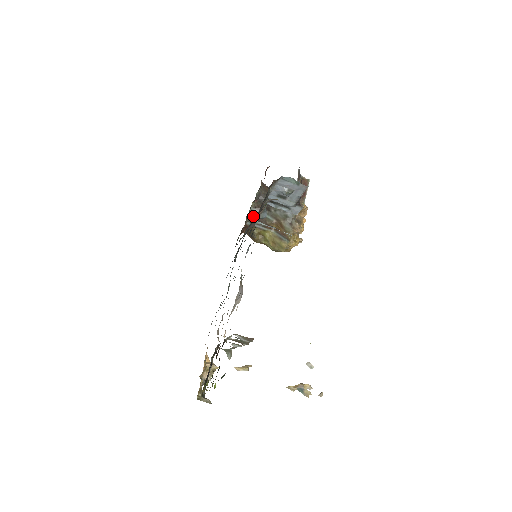
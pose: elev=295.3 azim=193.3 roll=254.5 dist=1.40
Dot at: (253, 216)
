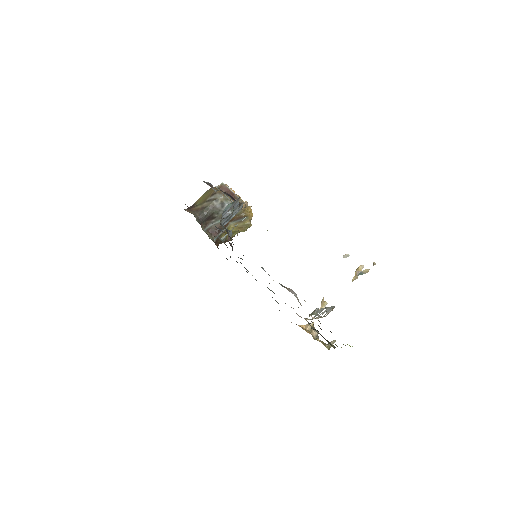
Dot at: (211, 233)
